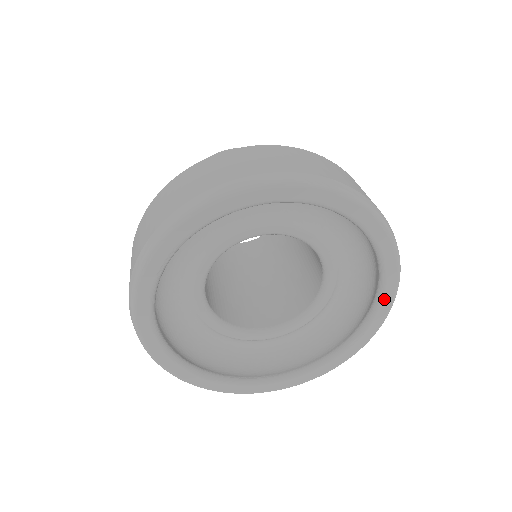
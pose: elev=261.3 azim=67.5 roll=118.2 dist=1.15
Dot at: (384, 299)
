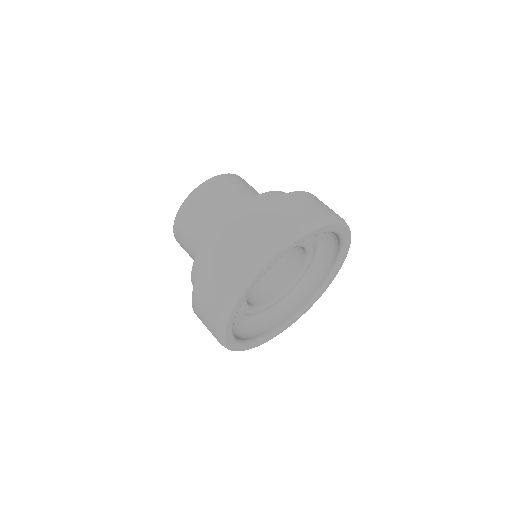
Dot at: (340, 264)
